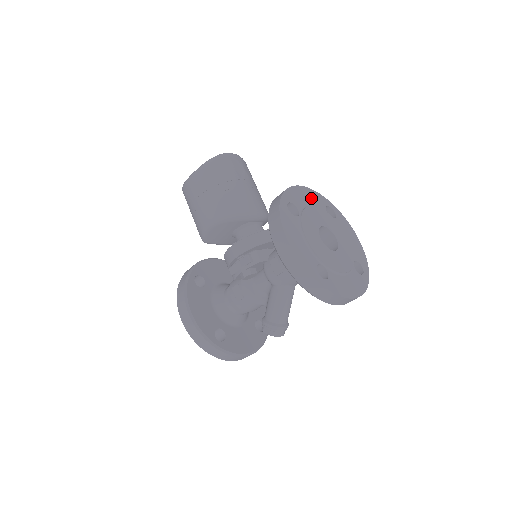
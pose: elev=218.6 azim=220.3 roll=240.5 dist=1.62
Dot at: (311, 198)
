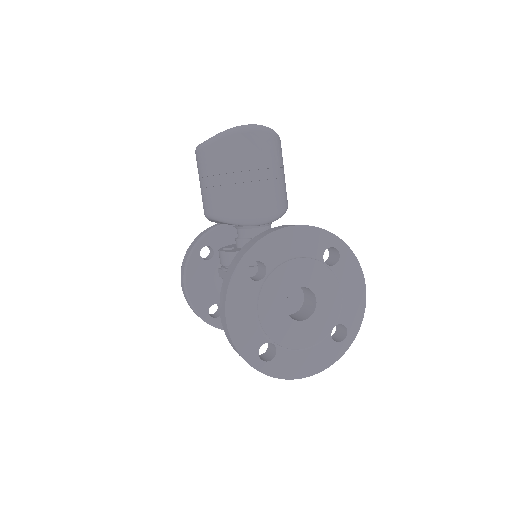
Dot at: (302, 242)
